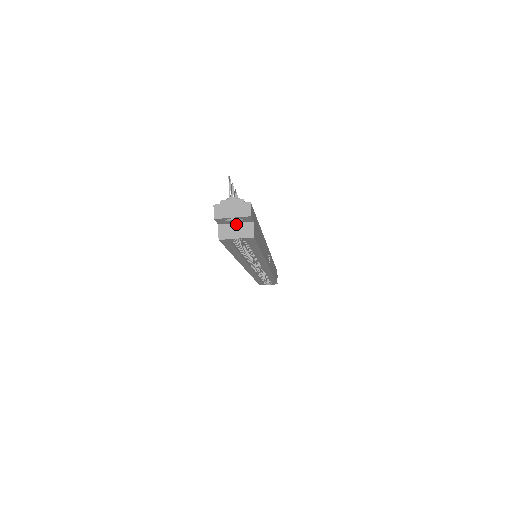
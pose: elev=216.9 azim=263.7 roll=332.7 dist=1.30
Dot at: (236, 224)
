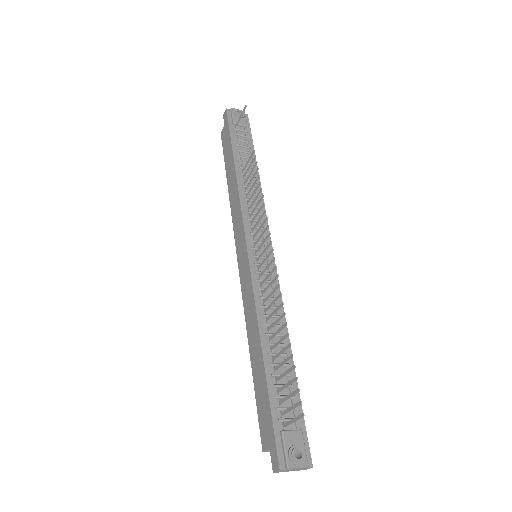
Dot at: occluded
